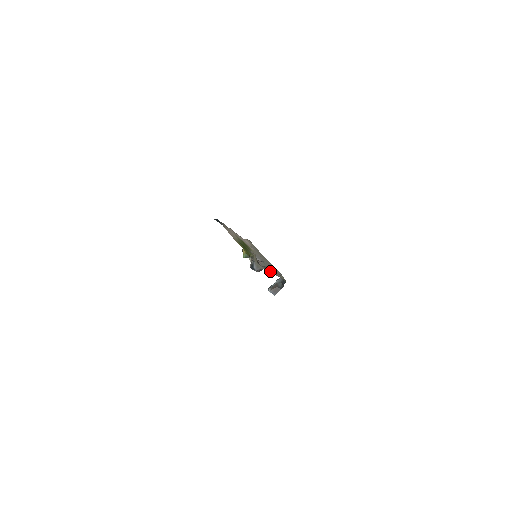
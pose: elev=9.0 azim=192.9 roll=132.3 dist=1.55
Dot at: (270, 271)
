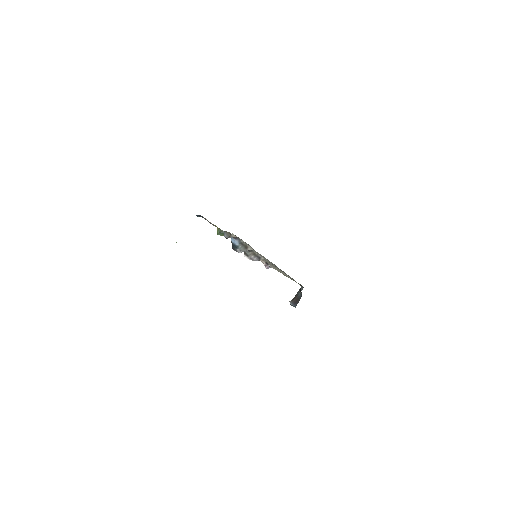
Dot at: (248, 244)
